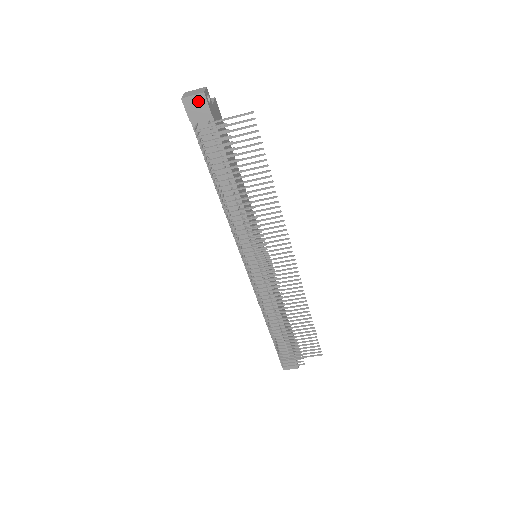
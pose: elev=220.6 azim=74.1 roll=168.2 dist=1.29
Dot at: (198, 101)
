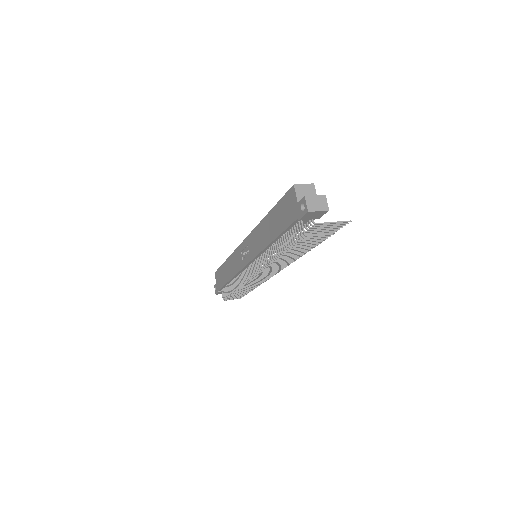
Dot at: (319, 213)
